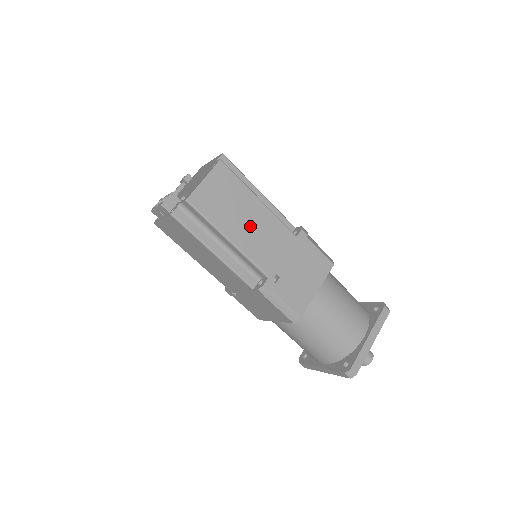
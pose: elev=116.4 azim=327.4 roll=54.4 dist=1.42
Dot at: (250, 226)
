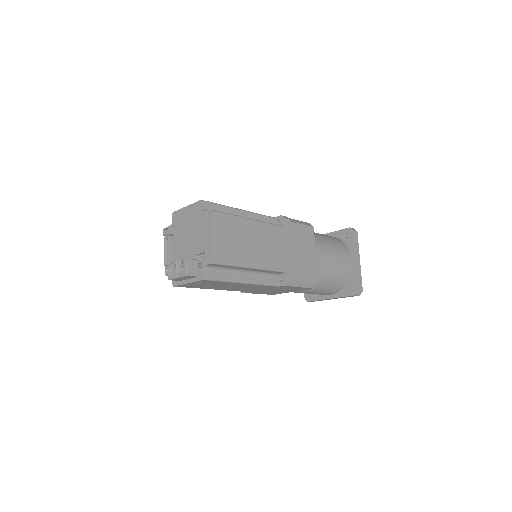
Dot at: (257, 245)
